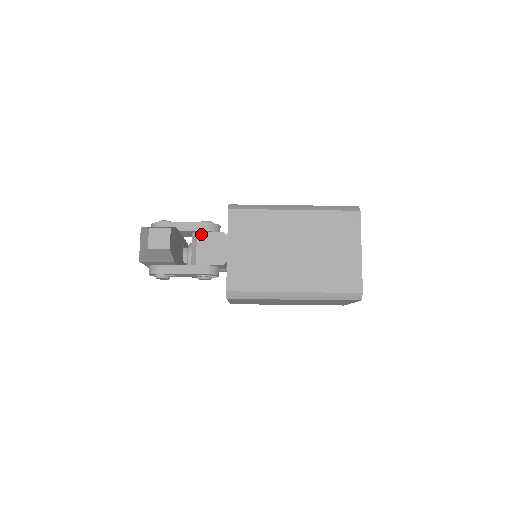
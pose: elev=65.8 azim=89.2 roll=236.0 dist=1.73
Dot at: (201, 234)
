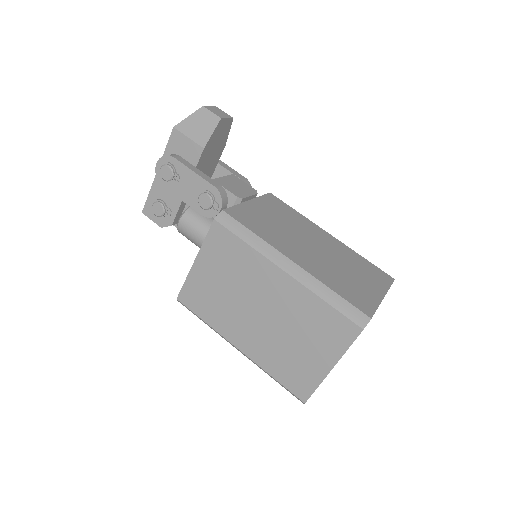
Dot at: (235, 177)
